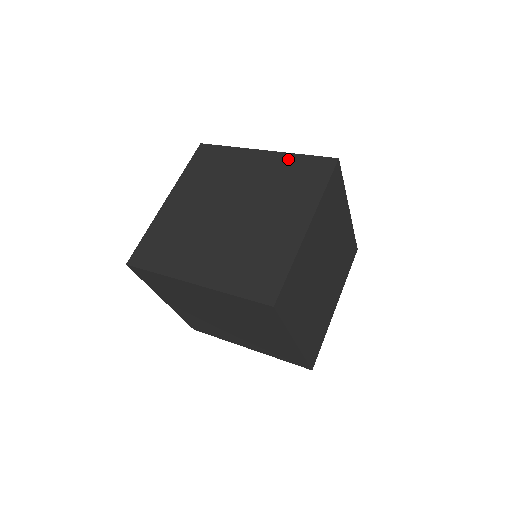
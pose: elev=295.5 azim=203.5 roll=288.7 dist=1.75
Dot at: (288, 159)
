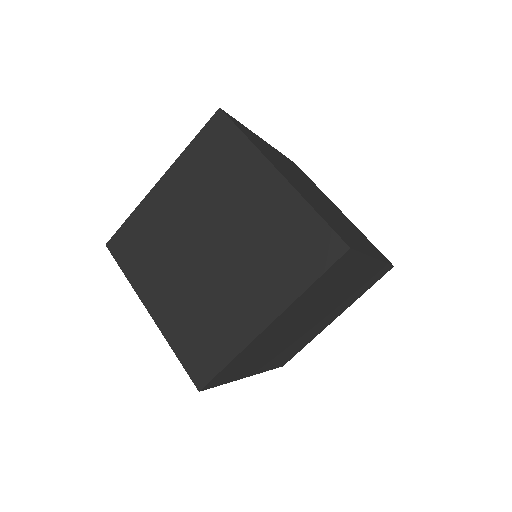
Dot at: (296, 207)
